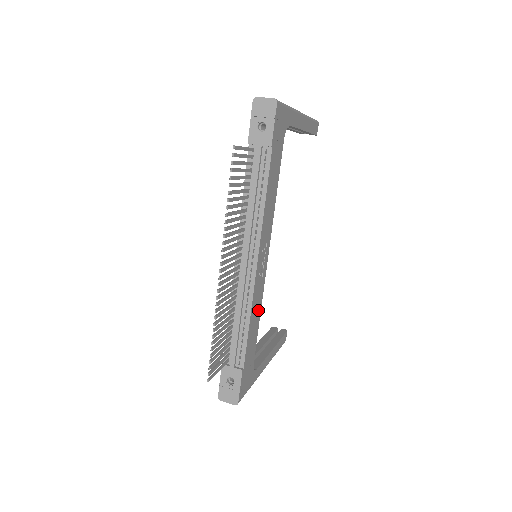
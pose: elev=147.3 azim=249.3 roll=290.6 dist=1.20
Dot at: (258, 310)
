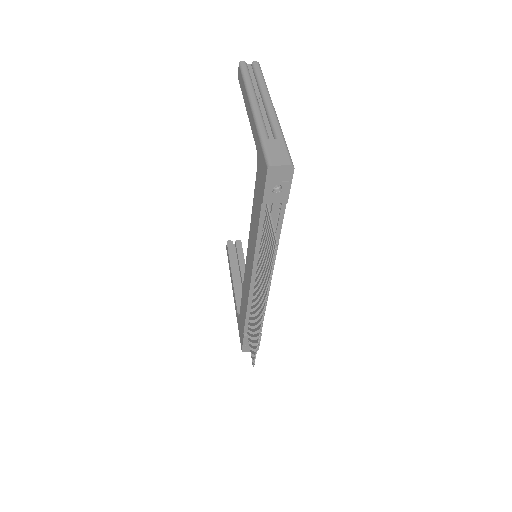
Dot at: occluded
